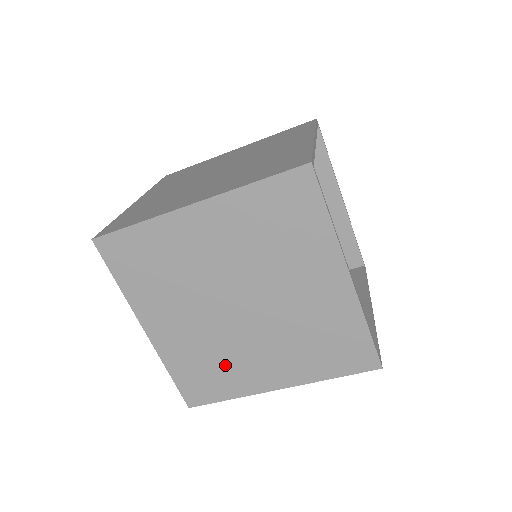
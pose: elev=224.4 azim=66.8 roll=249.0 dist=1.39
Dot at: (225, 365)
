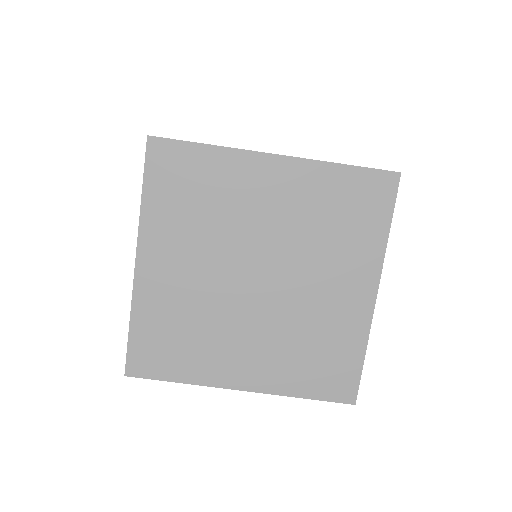
Dot at: (200, 339)
